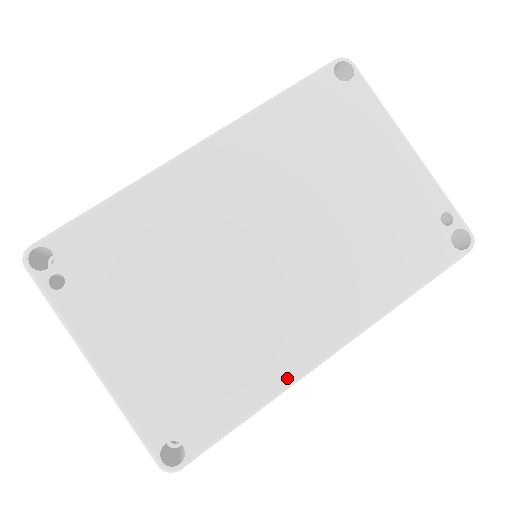
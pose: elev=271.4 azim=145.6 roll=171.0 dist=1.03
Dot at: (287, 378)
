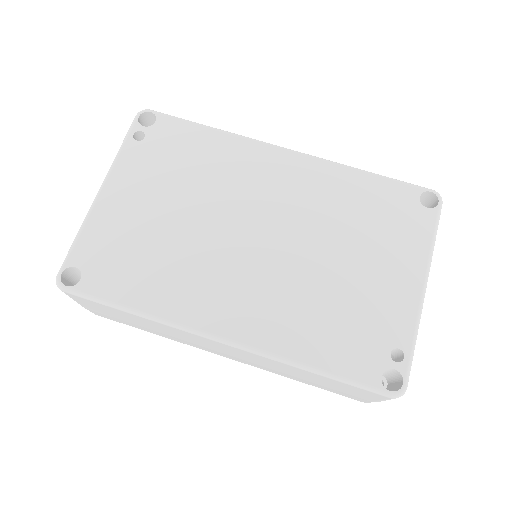
Dot at: (177, 317)
